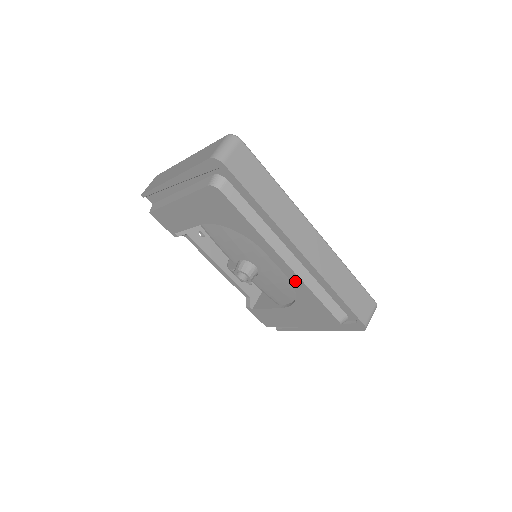
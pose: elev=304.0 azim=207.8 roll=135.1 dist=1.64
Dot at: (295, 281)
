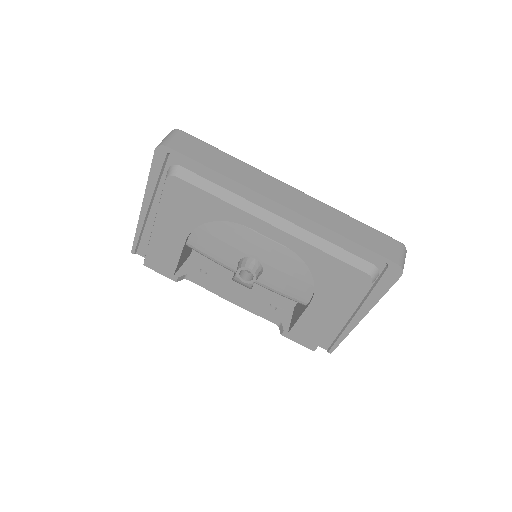
Dot at: (296, 247)
